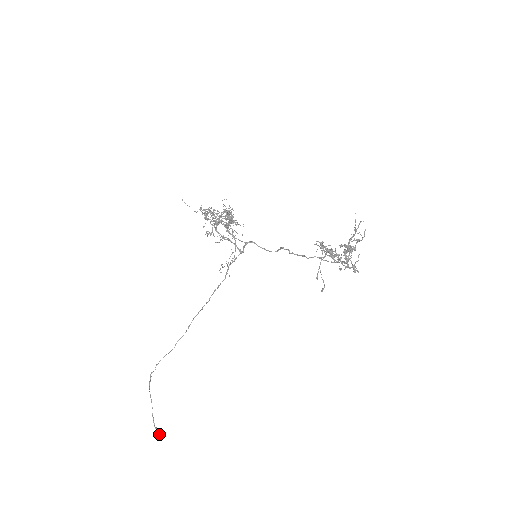
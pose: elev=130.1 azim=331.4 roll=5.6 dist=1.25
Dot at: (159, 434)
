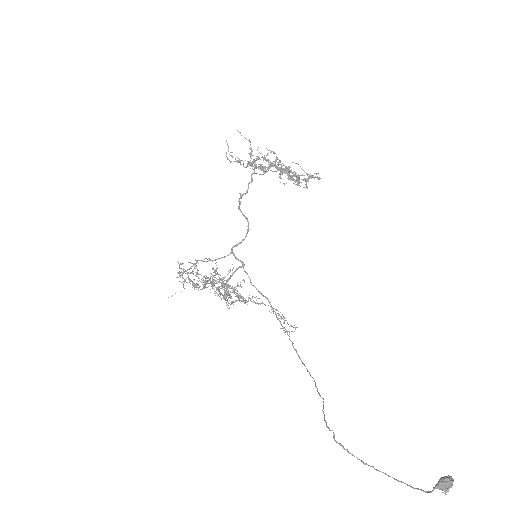
Dot at: (441, 483)
